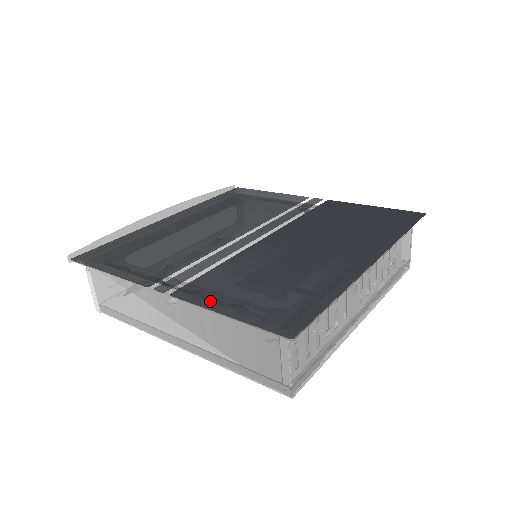
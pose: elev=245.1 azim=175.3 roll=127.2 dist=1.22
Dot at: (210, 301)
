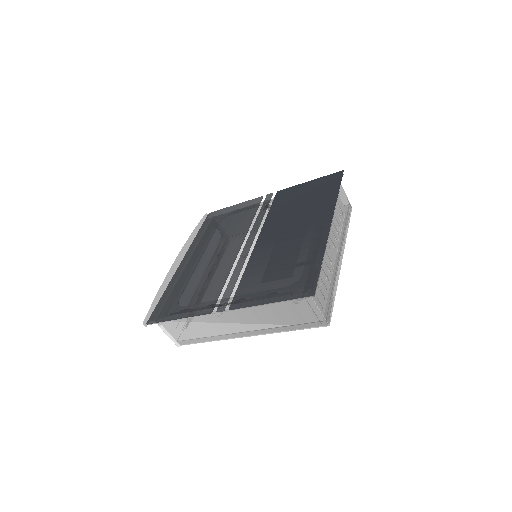
Dot at: (255, 300)
